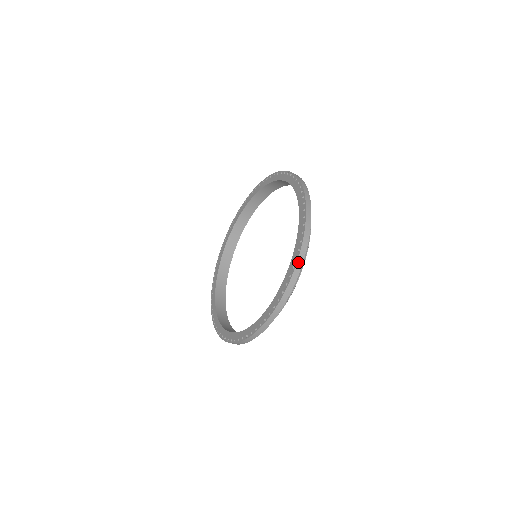
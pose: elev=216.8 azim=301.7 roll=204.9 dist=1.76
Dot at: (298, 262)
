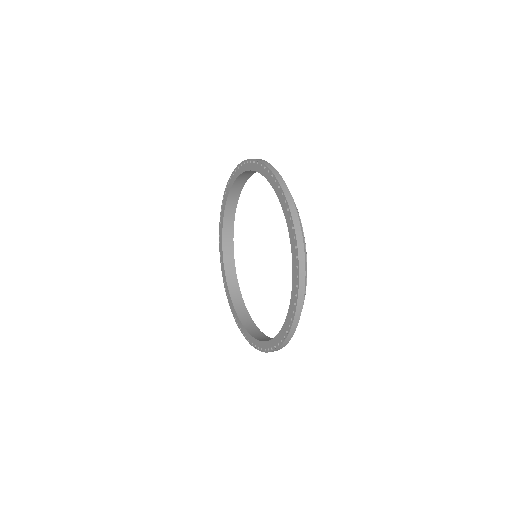
Dot at: (282, 345)
